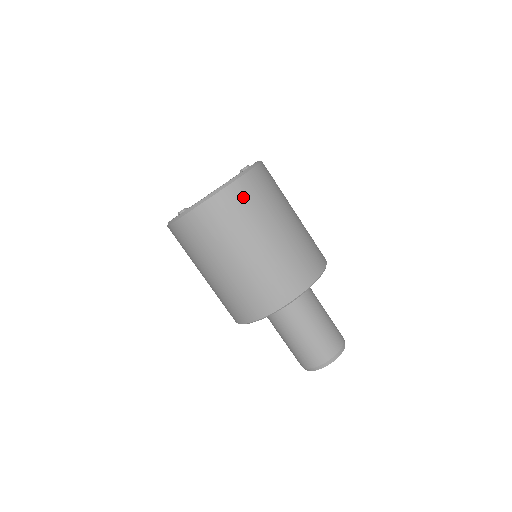
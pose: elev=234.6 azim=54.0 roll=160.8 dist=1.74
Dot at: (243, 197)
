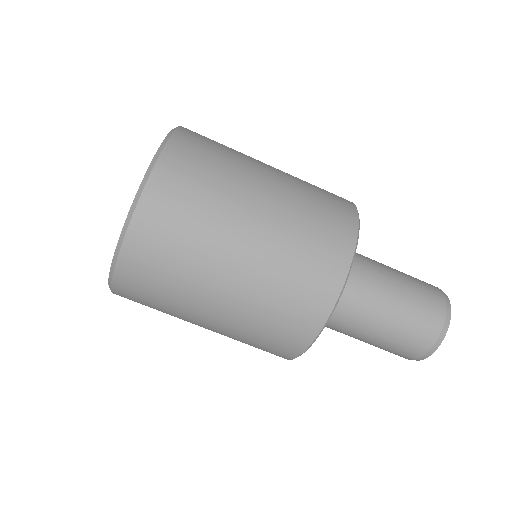
Dot at: (176, 192)
